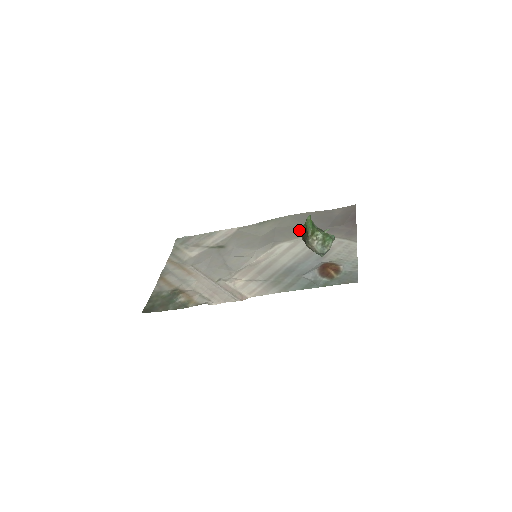
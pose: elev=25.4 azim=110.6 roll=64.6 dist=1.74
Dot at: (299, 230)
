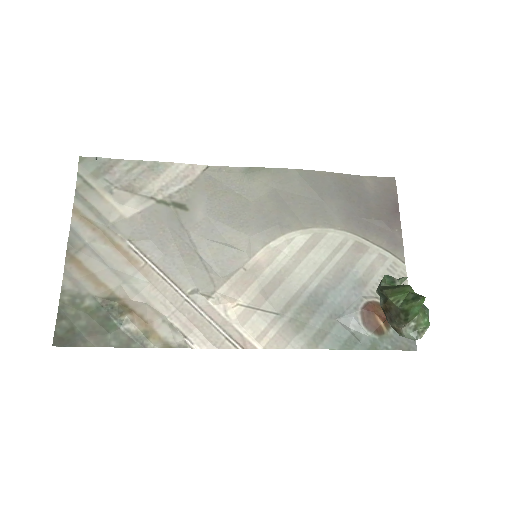
Dot at: (317, 210)
